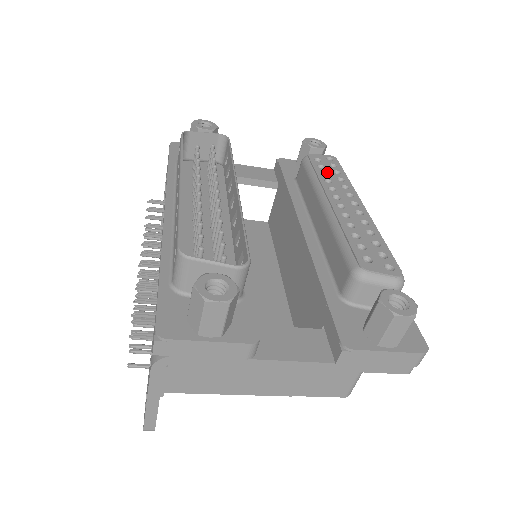
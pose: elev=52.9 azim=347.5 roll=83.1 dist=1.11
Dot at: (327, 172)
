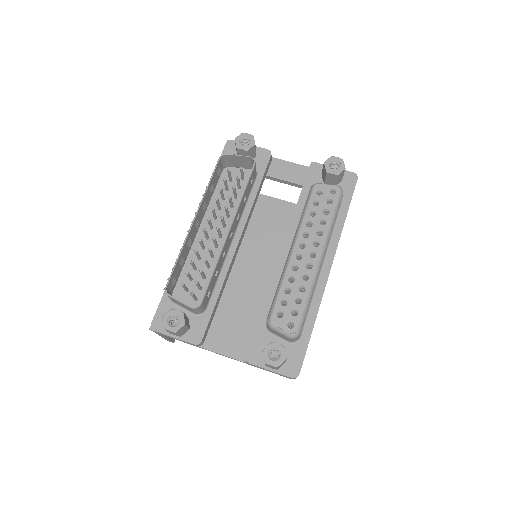
Dot at: (316, 212)
